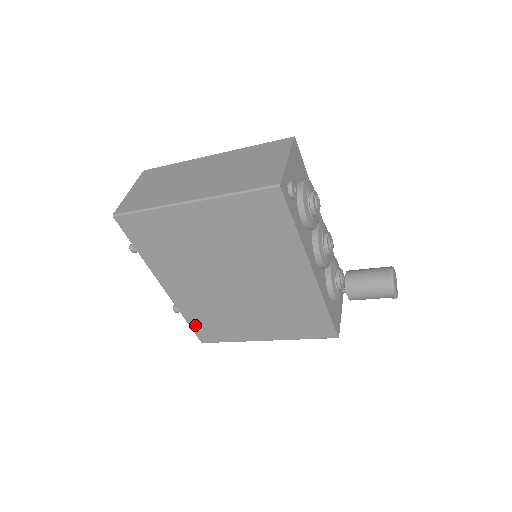
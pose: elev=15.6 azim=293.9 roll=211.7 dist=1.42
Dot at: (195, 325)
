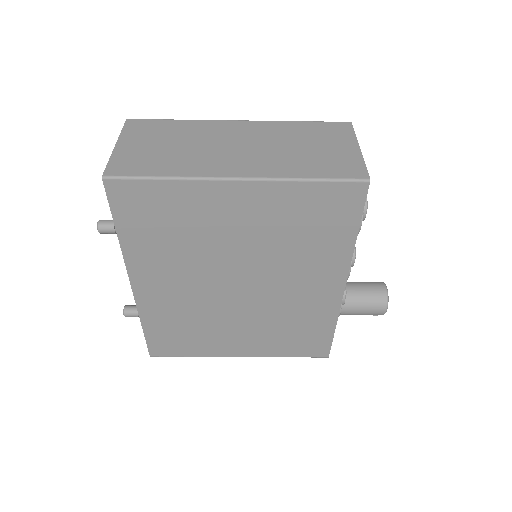
Dot at: (153, 335)
